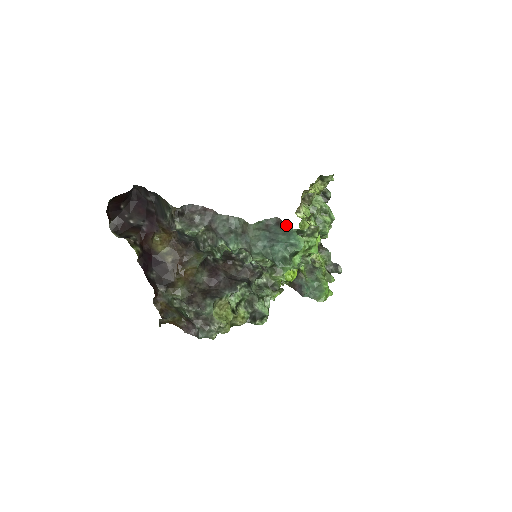
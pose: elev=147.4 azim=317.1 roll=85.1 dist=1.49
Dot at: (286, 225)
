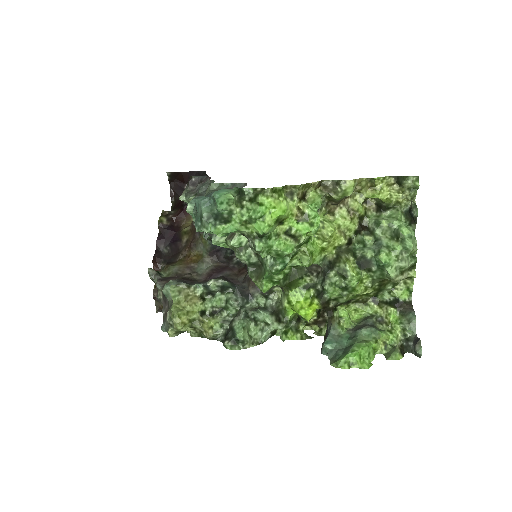
Dot at: occluded
